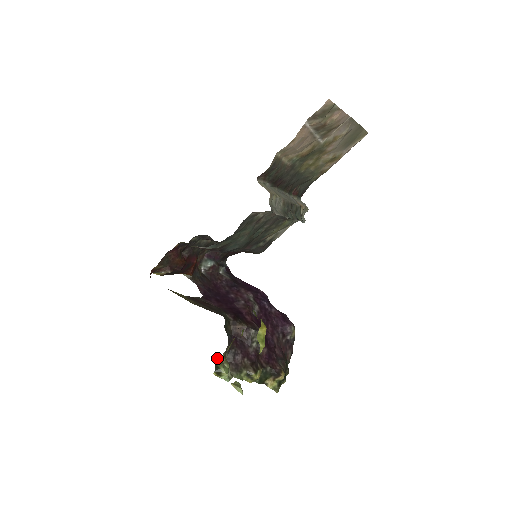
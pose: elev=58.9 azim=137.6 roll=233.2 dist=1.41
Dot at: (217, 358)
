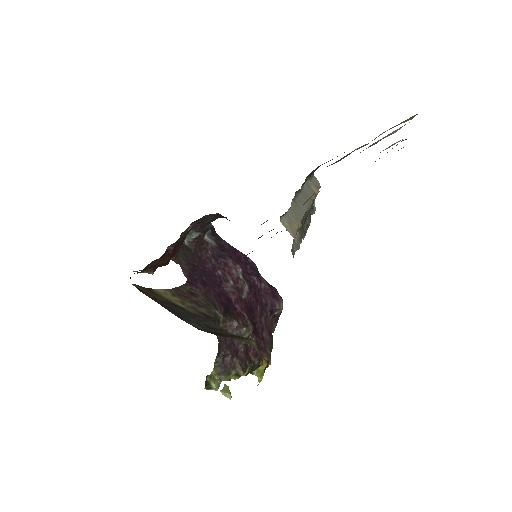
Dot at: (208, 375)
